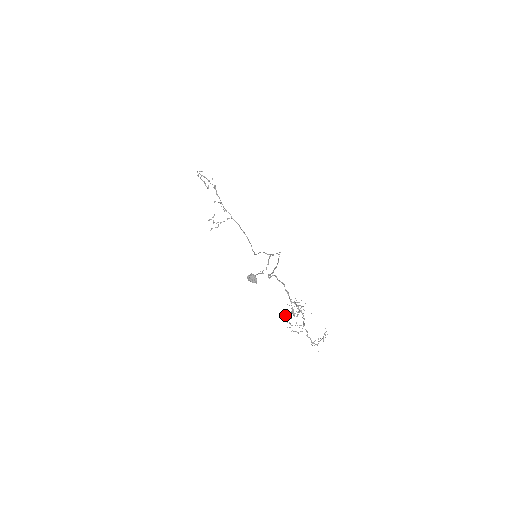
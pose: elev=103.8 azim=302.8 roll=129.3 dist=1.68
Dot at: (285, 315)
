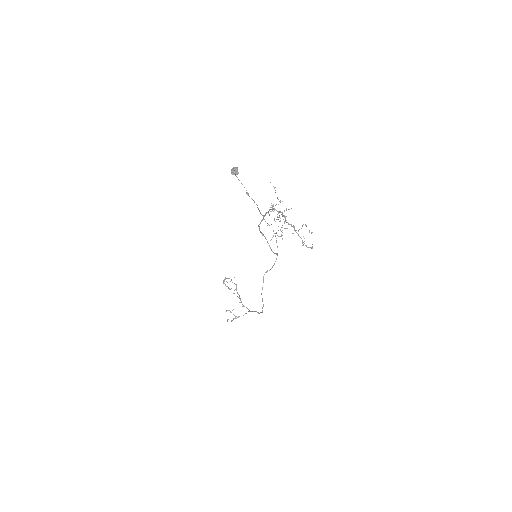
Dot at: occluded
